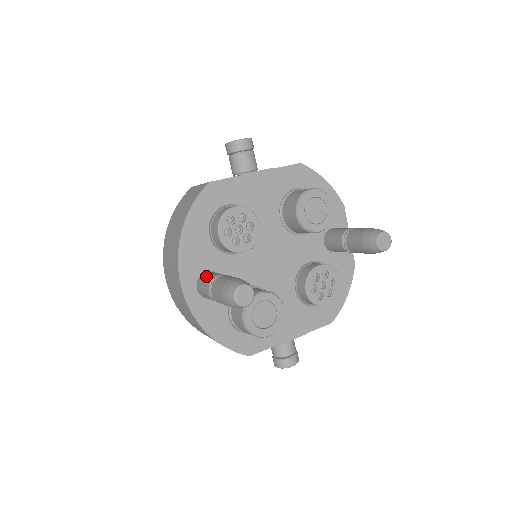
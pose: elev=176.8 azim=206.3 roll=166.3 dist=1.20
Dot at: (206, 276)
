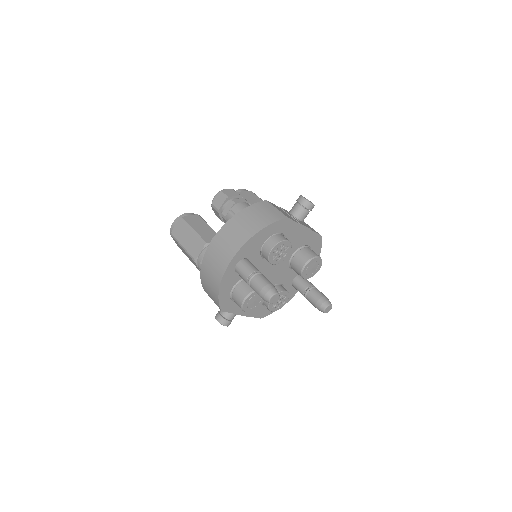
Dot at: (249, 264)
